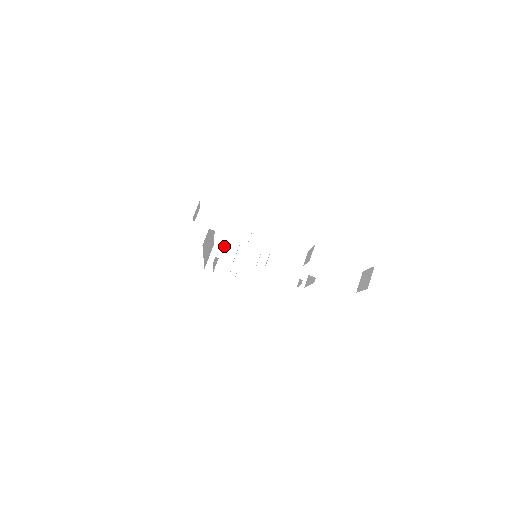
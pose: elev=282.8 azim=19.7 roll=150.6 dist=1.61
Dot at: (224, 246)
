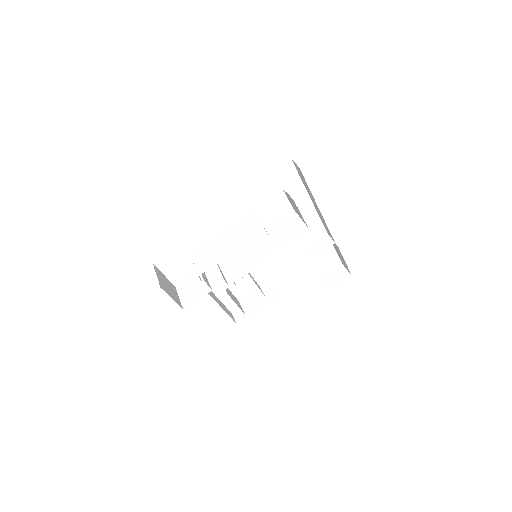
Dot at: occluded
